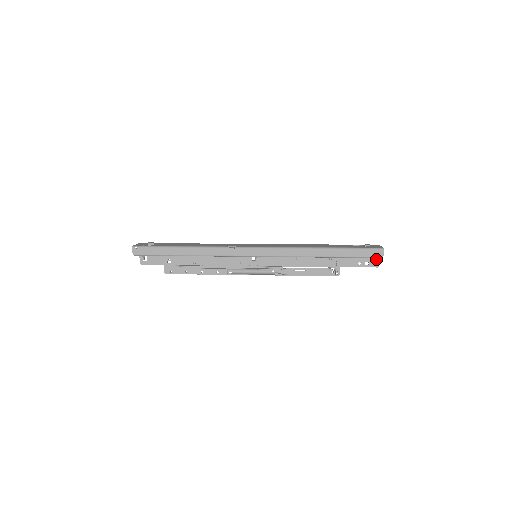
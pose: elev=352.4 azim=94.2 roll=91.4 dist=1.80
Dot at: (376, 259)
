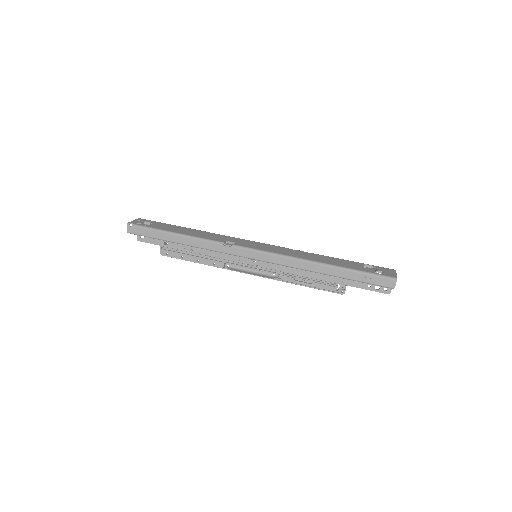
Dot at: occluded
